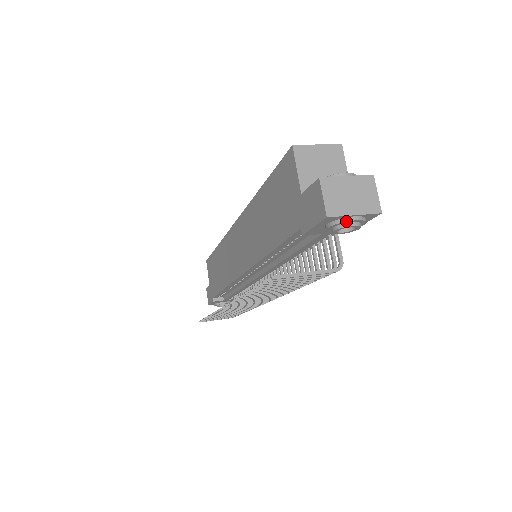
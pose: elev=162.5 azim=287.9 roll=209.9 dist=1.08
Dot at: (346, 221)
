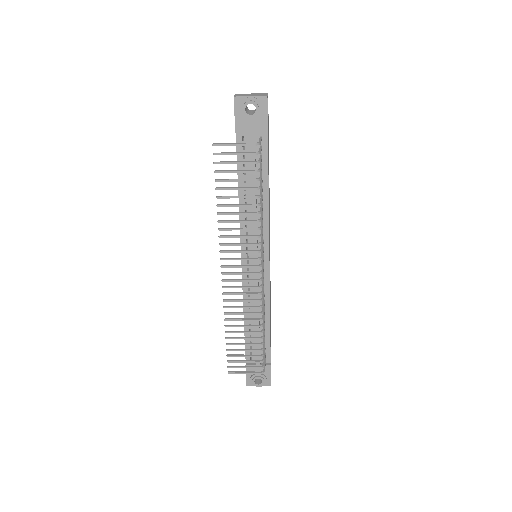
Dot at: (245, 98)
